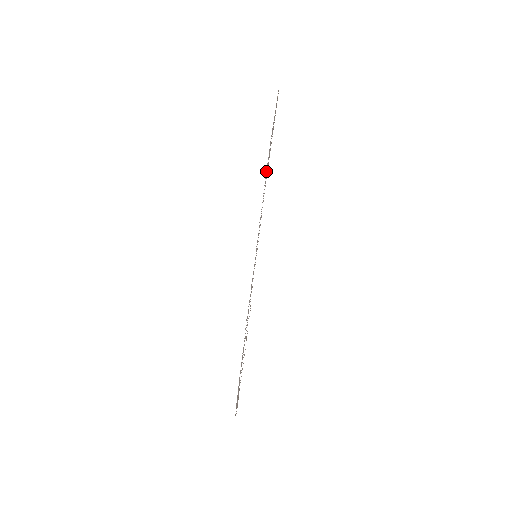
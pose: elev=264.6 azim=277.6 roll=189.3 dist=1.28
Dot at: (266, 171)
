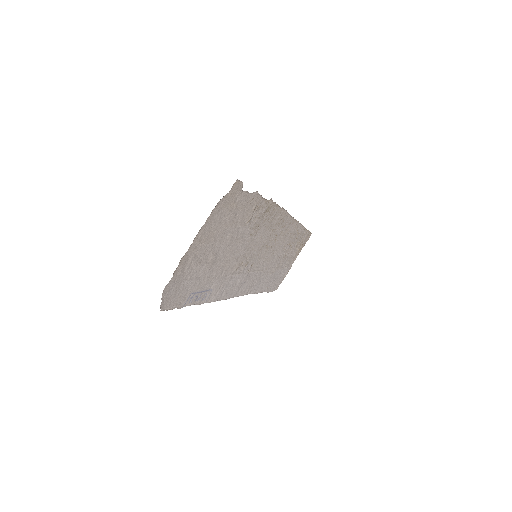
Dot at: (266, 282)
